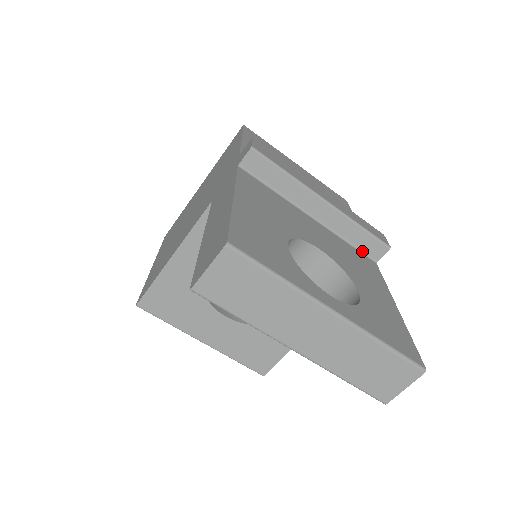
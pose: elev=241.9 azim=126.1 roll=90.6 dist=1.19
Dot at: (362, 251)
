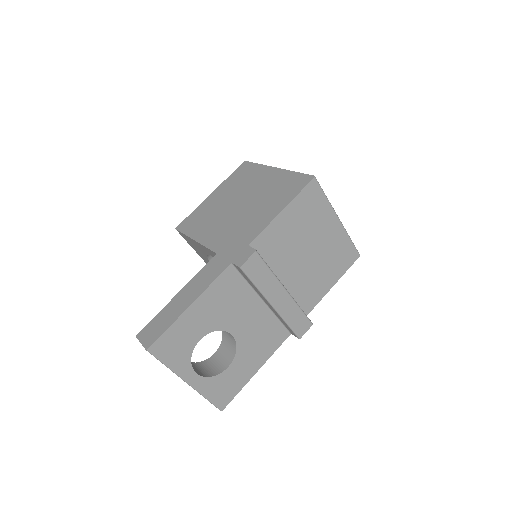
Dot at: (285, 326)
